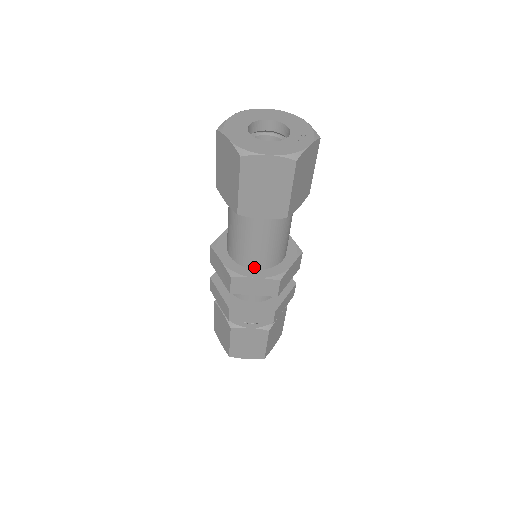
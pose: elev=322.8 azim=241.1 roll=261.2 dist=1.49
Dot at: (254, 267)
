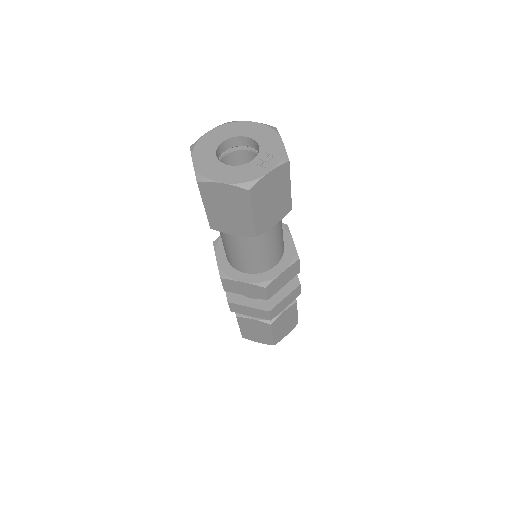
Dot at: (243, 271)
